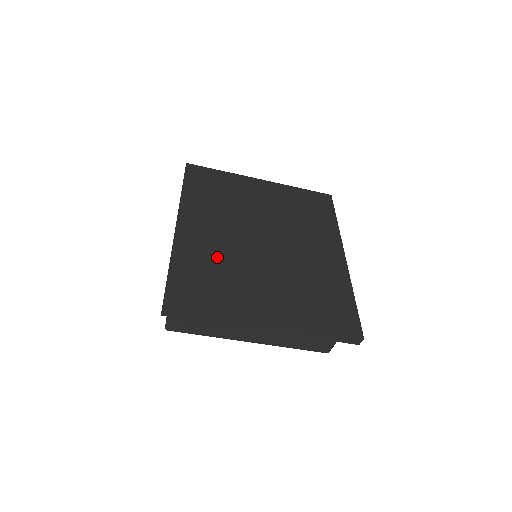
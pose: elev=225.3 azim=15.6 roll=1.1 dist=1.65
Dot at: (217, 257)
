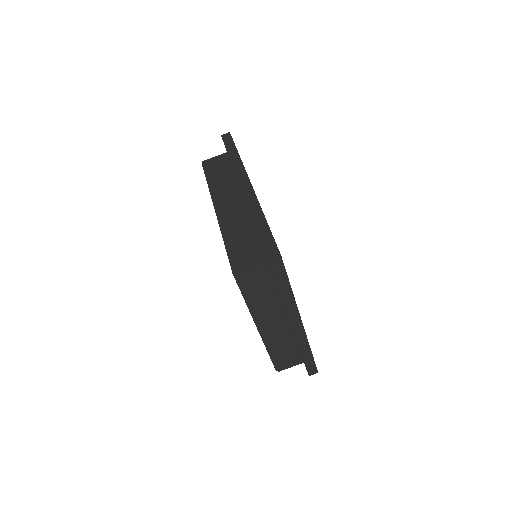
Dot at: occluded
